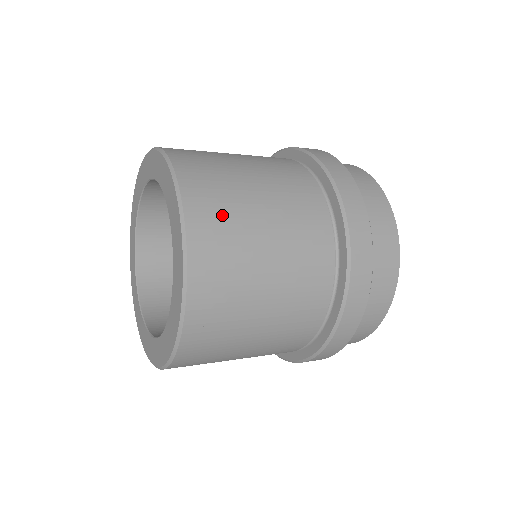
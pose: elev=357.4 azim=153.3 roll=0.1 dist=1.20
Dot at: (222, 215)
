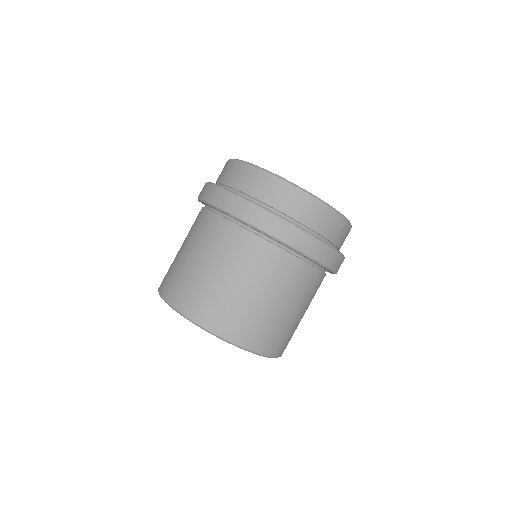
Dot at: (259, 329)
